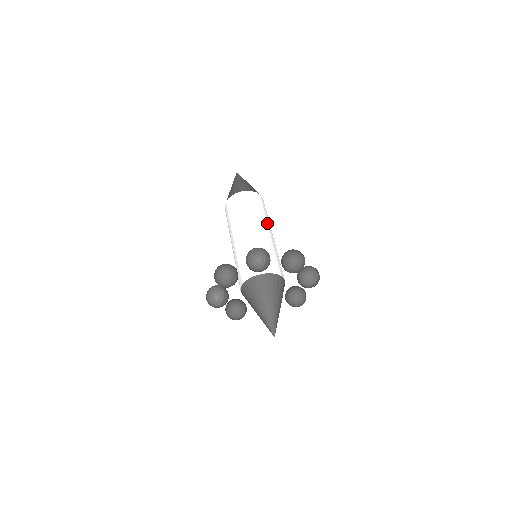
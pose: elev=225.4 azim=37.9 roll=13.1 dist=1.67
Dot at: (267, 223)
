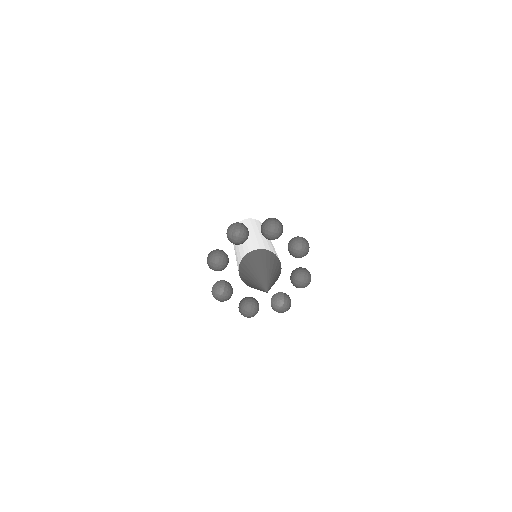
Dot at: occluded
